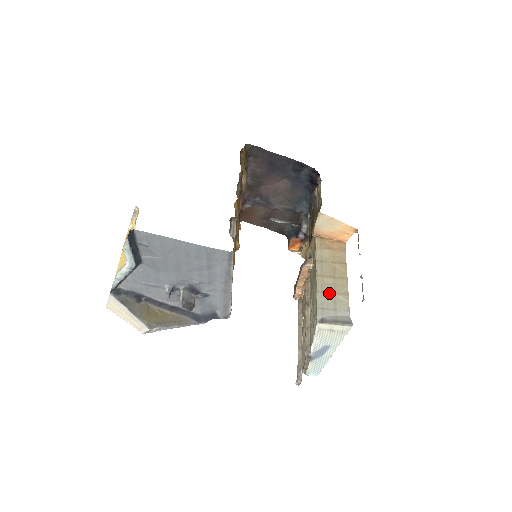
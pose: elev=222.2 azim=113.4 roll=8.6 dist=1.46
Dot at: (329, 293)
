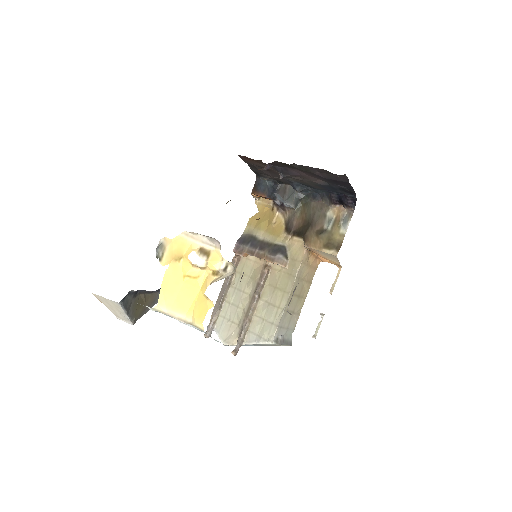
Dot at: (290, 312)
